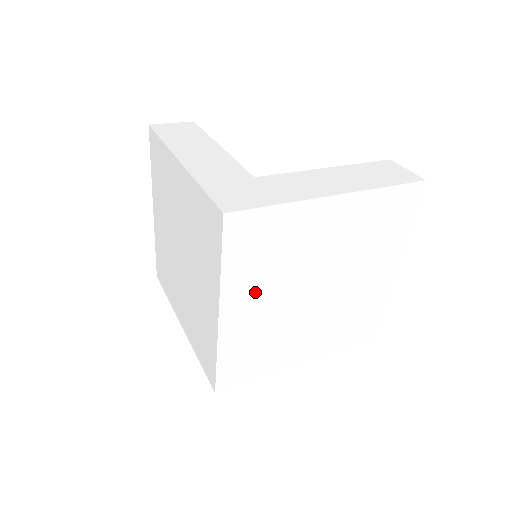
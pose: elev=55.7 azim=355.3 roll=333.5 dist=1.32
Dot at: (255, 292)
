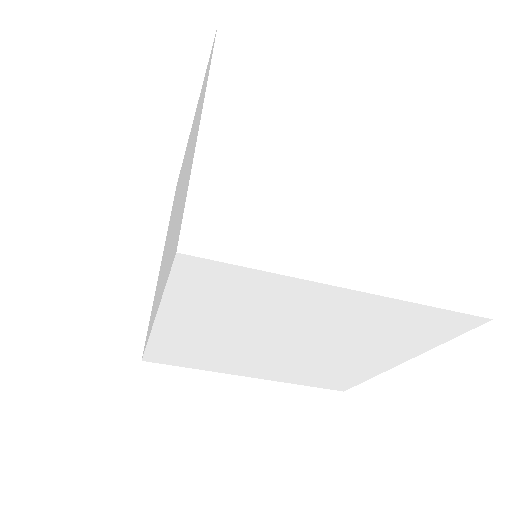
Dot at: (205, 320)
